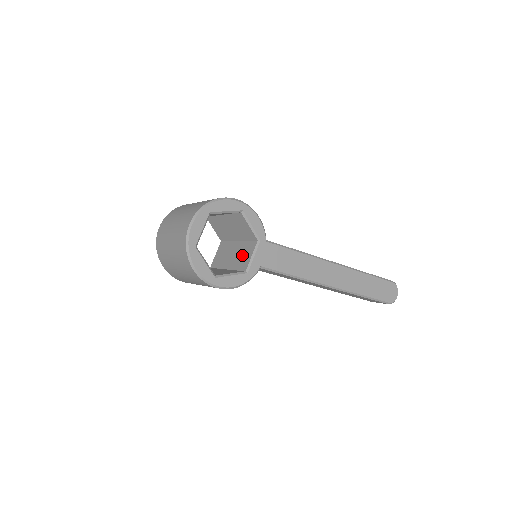
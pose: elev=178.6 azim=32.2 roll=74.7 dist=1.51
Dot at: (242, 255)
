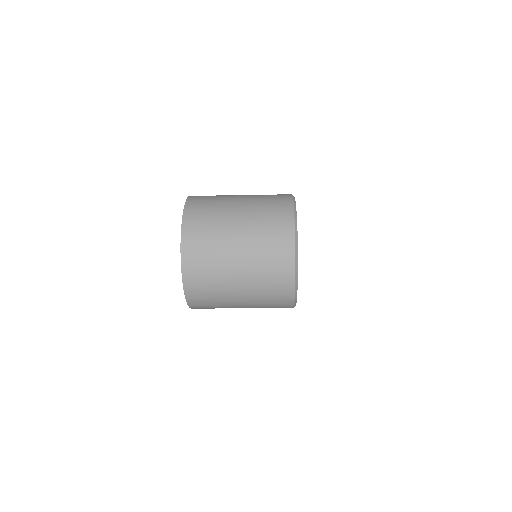
Dot at: occluded
